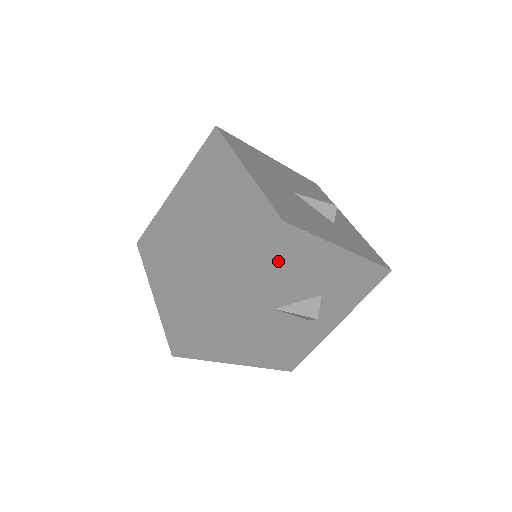
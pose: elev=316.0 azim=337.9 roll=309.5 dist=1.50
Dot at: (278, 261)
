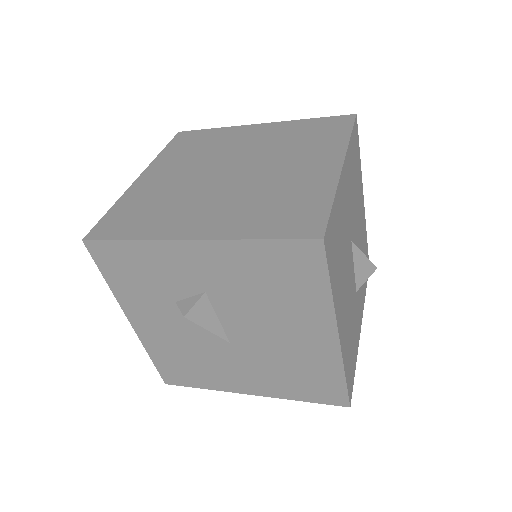
Dot at: (354, 164)
